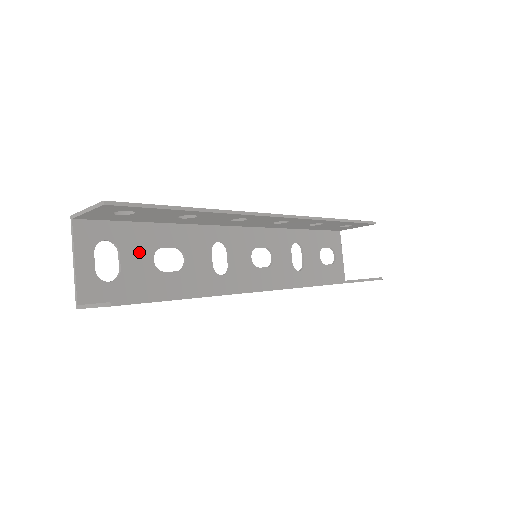
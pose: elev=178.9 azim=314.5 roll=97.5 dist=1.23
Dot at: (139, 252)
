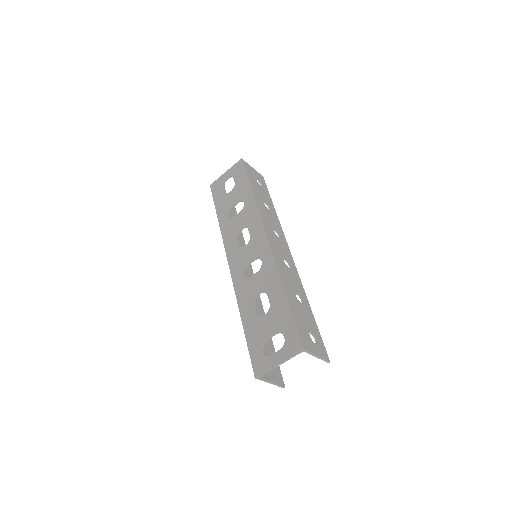
Dot at: (273, 321)
